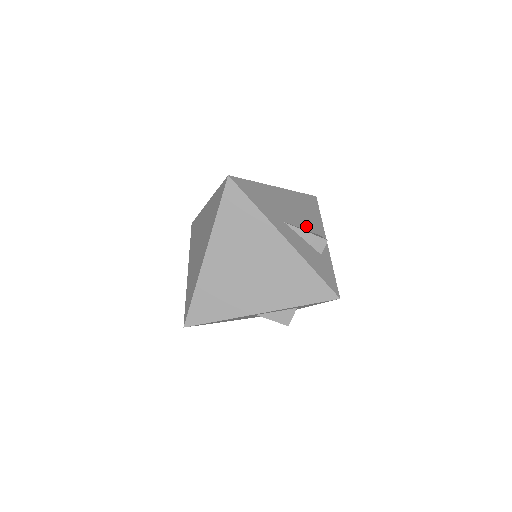
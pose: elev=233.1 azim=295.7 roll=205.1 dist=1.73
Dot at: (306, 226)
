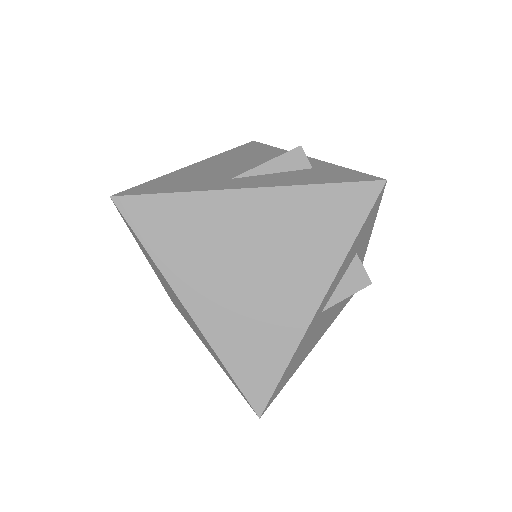
Dot at: occluded
